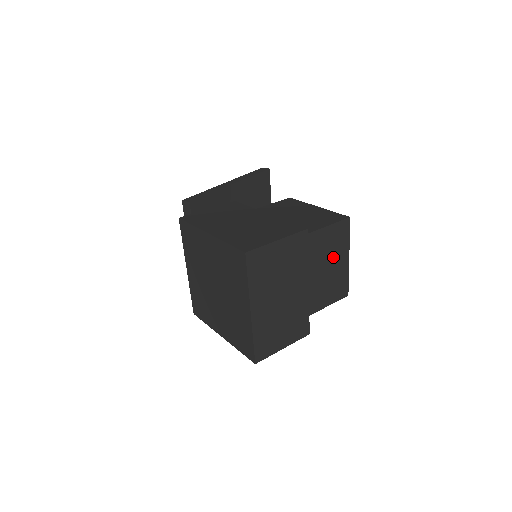
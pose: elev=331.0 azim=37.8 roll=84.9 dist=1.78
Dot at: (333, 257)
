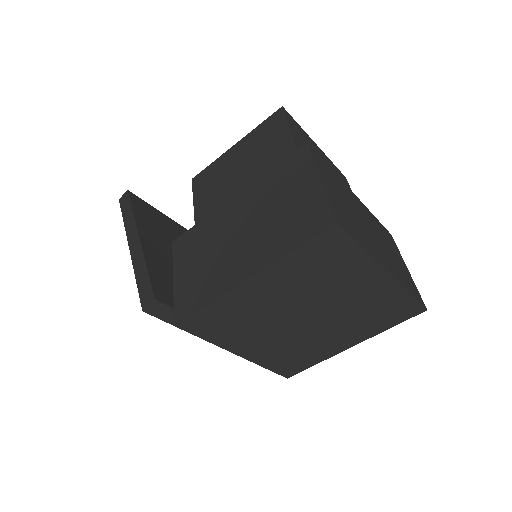
Dot at: occluded
